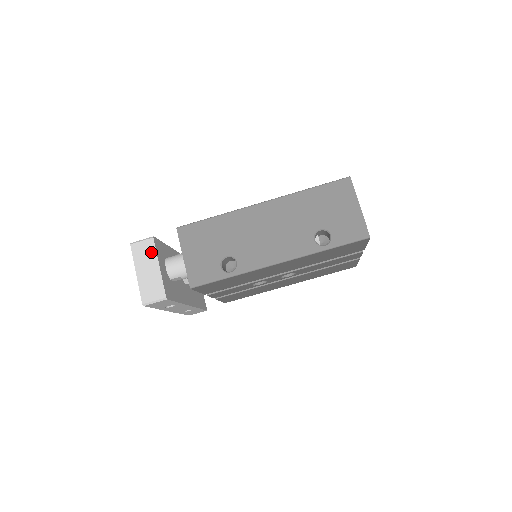
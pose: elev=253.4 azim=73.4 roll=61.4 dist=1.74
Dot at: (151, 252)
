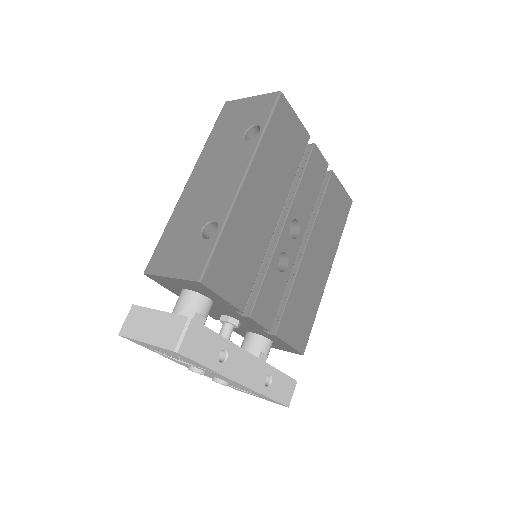
Dot at: (141, 313)
